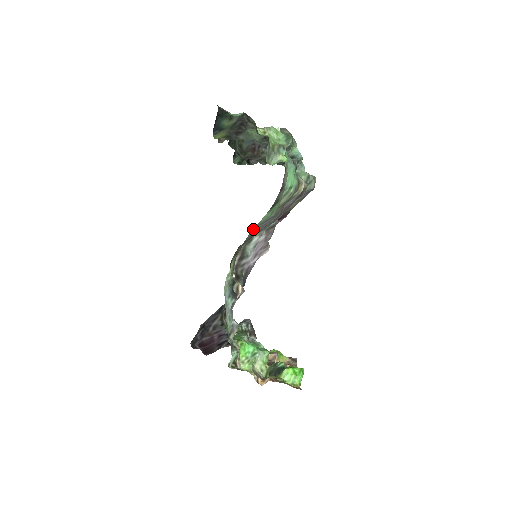
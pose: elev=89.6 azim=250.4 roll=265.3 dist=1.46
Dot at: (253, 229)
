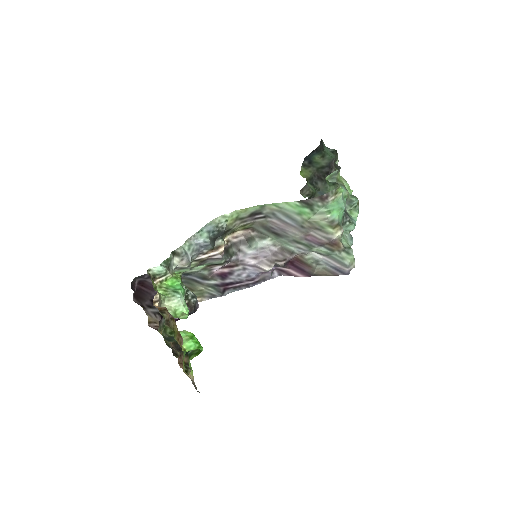
Dot at: (275, 203)
